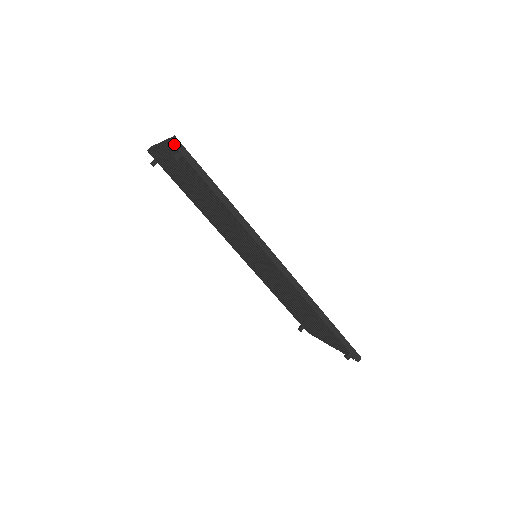
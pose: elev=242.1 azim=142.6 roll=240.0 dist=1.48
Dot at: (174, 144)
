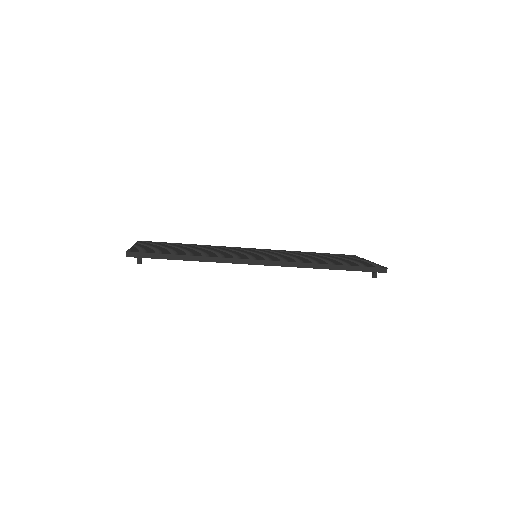
Dot at: (131, 256)
